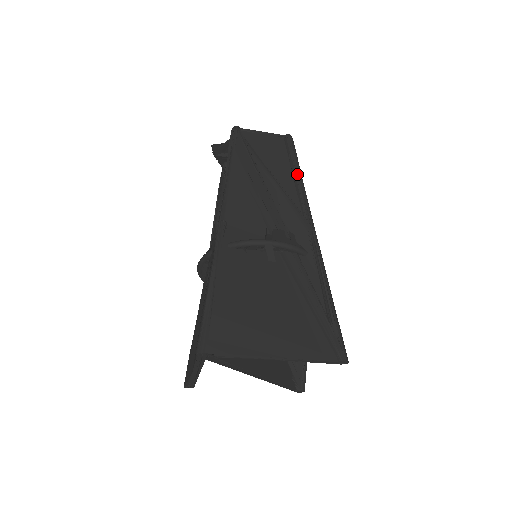
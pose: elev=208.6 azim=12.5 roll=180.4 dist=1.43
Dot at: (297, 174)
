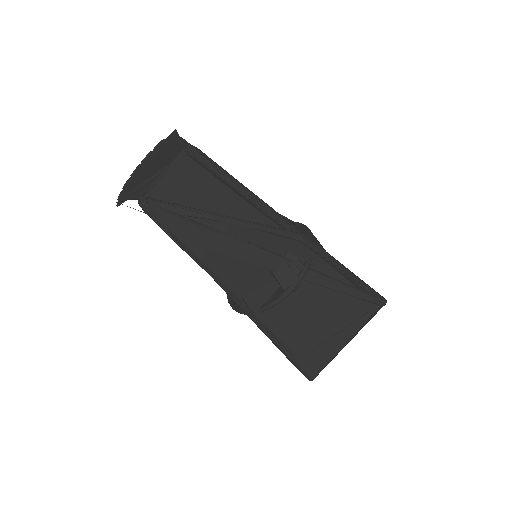
Dot at: (243, 193)
